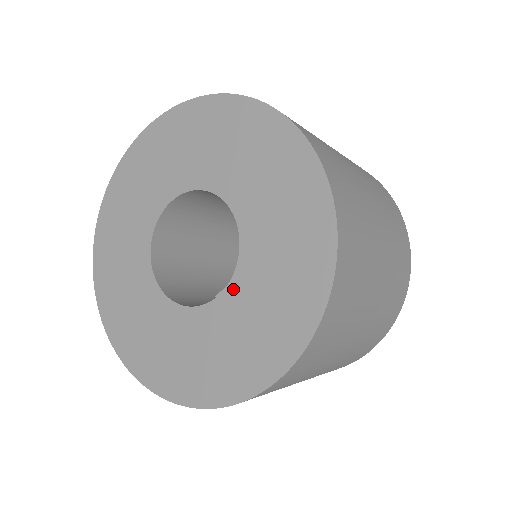
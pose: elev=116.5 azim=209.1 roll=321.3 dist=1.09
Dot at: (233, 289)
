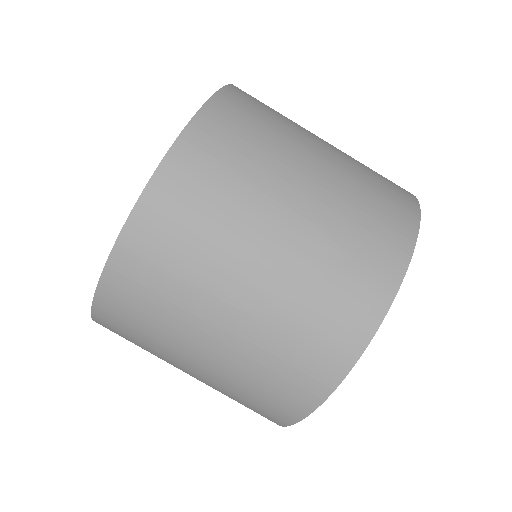
Dot at: occluded
